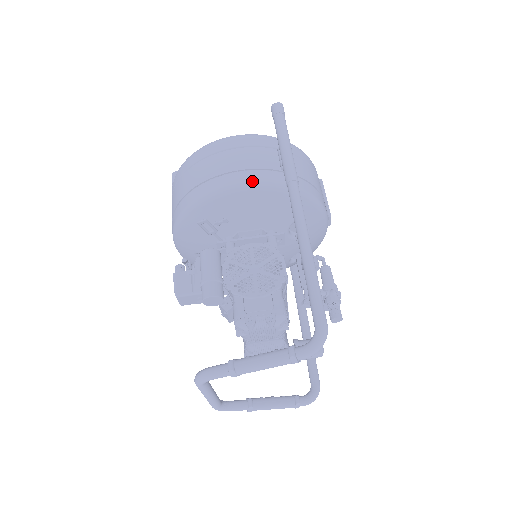
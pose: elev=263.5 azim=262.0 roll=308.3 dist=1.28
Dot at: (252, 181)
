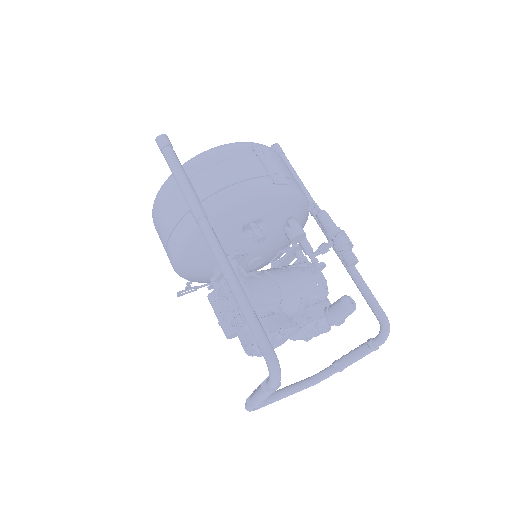
Dot at: (181, 238)
